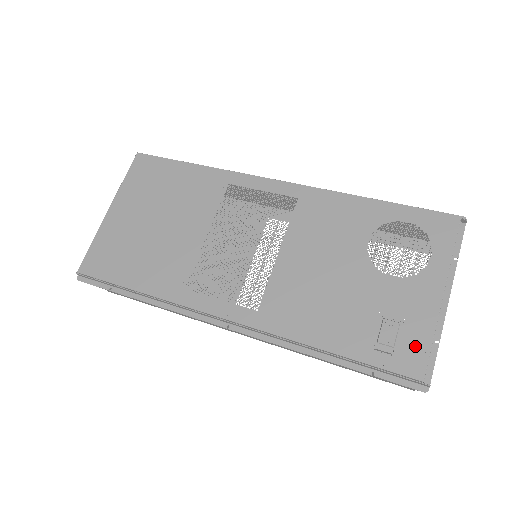
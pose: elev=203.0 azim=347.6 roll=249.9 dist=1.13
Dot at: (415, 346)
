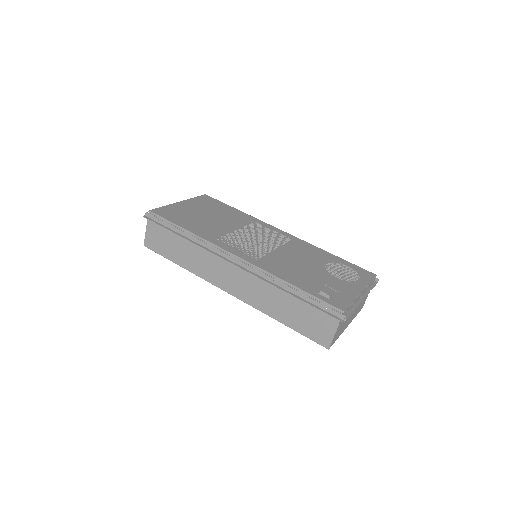
Dot at: (343, 300)
